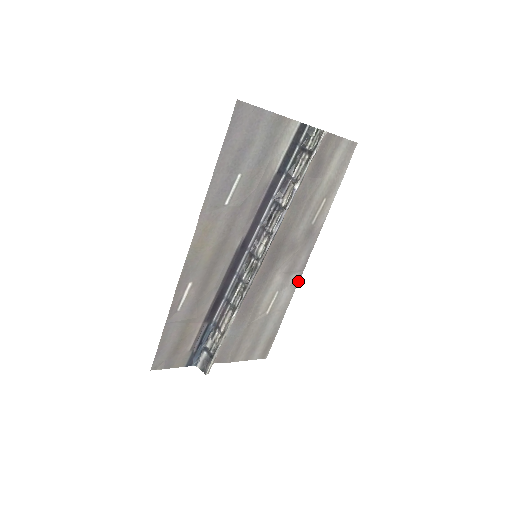
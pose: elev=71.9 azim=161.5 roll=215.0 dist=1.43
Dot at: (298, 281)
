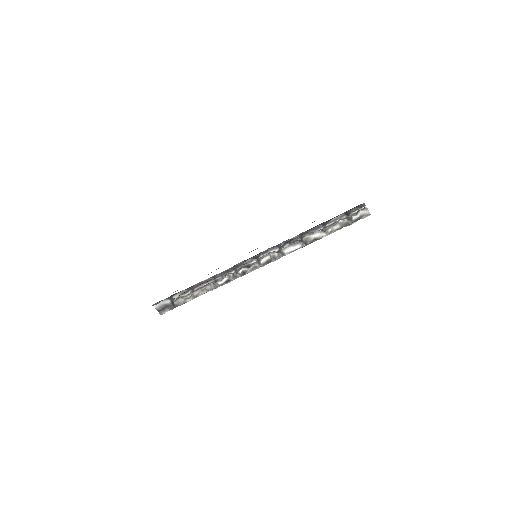
Dot at: occluded
